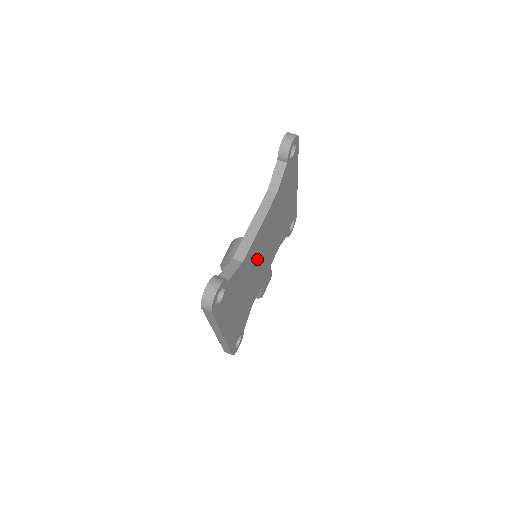
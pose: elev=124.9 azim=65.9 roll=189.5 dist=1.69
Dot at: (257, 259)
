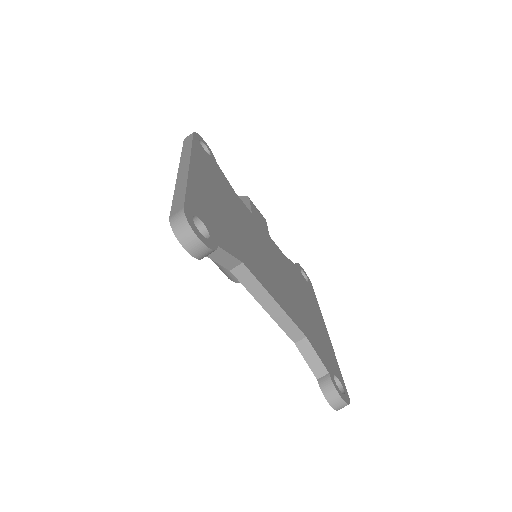
Dot at: (279, 280)
